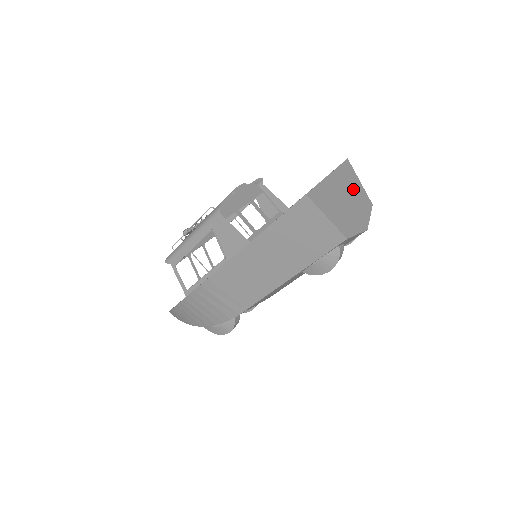
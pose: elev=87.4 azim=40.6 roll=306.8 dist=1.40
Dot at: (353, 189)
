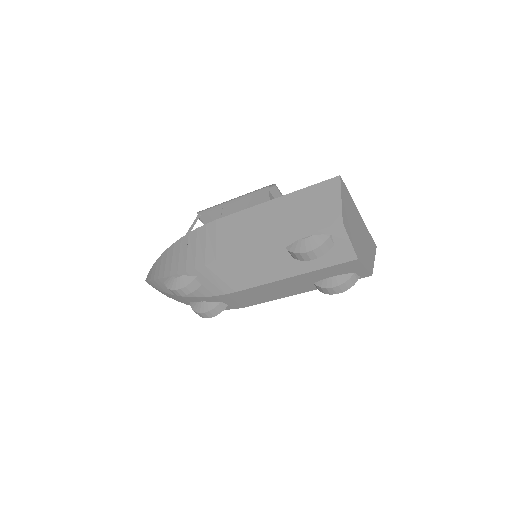
Dot at: (367, 247)
